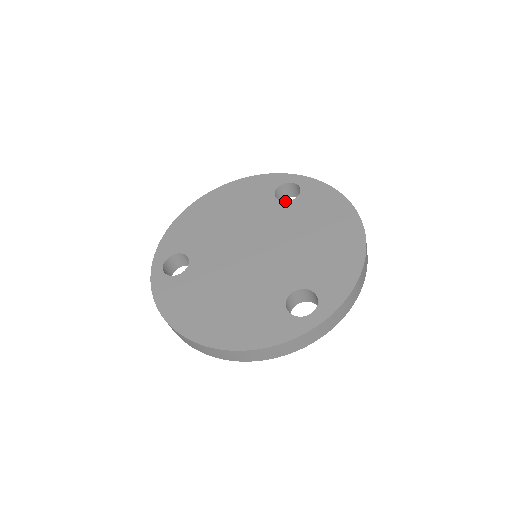
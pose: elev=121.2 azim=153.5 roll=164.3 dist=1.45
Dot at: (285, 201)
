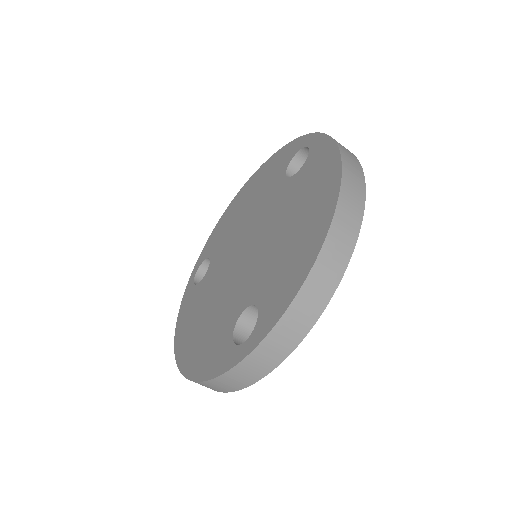
Dot at: (290, 177)
